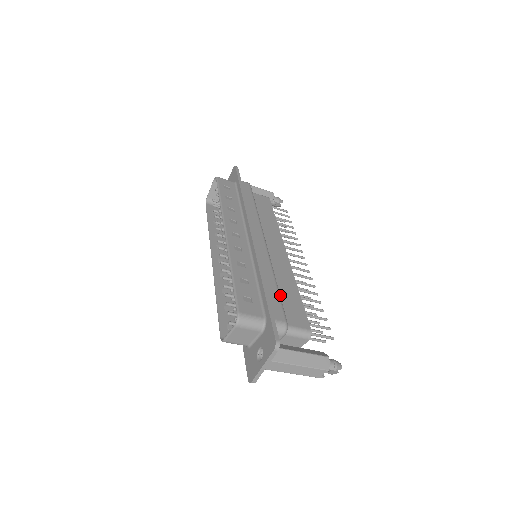
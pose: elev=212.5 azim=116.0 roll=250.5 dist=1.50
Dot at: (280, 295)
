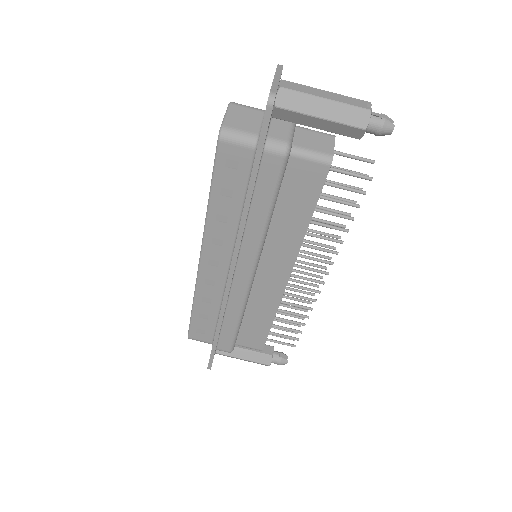
Dot at: occluded
